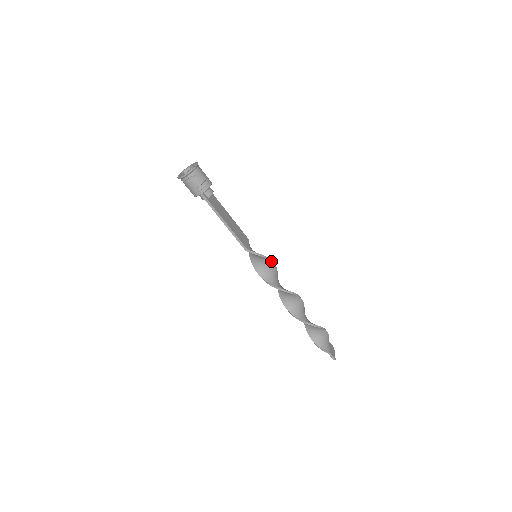
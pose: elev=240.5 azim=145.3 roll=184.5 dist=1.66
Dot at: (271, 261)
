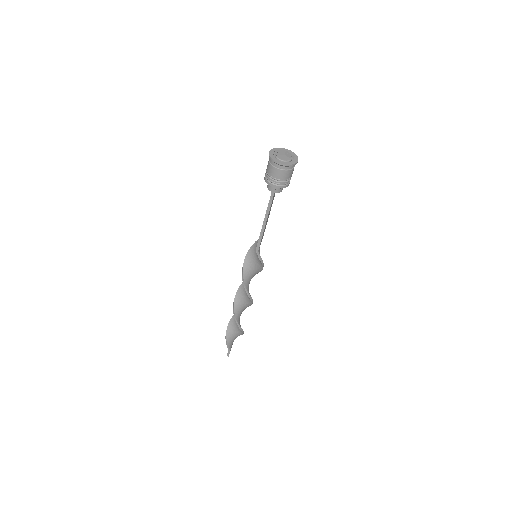
Dot at: occluded
